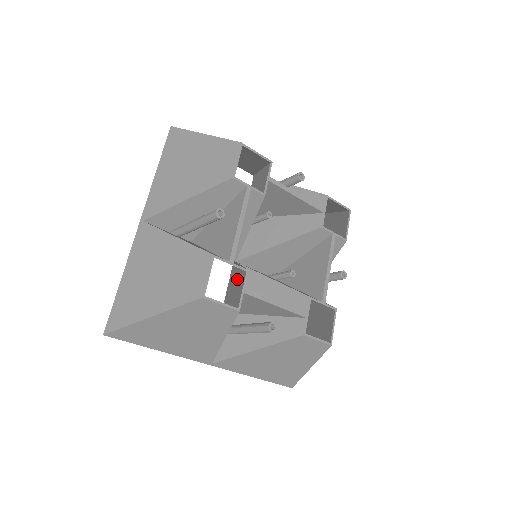
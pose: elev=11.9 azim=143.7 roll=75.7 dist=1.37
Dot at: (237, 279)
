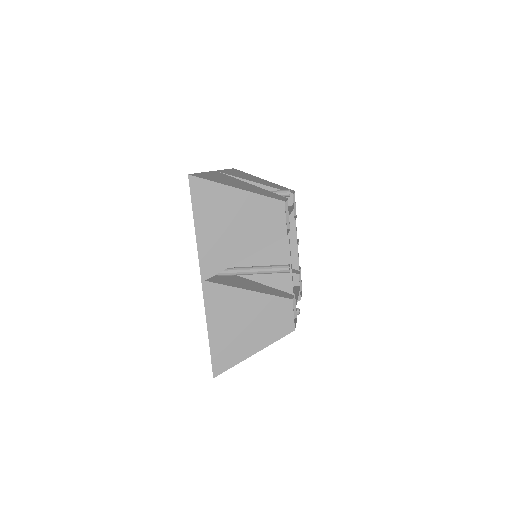
Dot at: occluded
